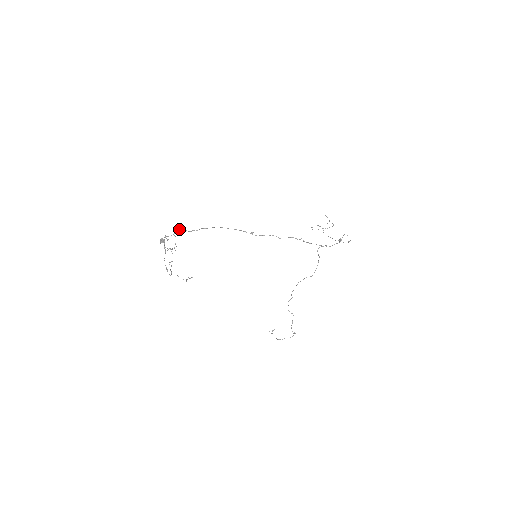
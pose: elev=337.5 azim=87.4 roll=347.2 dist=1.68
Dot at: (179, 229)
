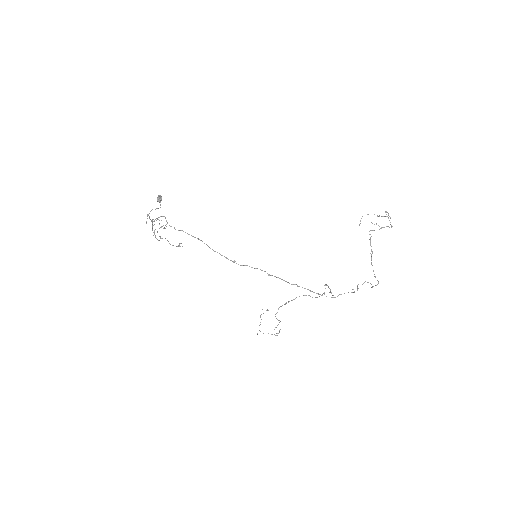
Dot at: occluded
